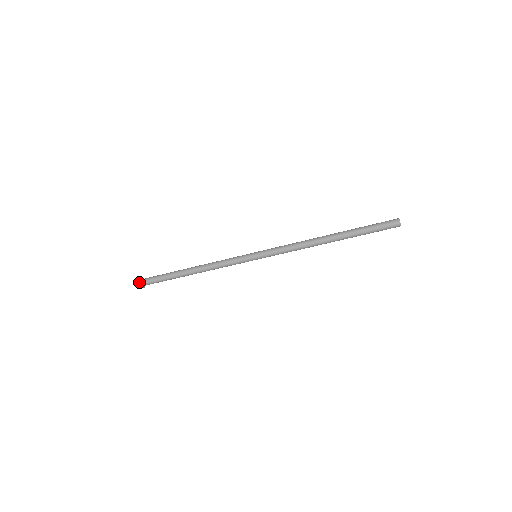
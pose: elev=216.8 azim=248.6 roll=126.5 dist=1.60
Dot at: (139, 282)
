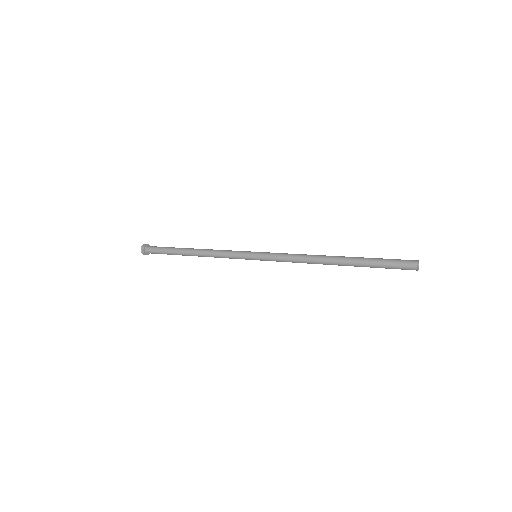
Dot at: (143, 252)
